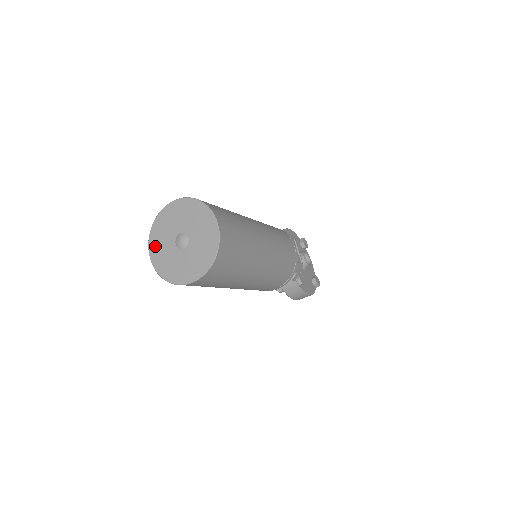
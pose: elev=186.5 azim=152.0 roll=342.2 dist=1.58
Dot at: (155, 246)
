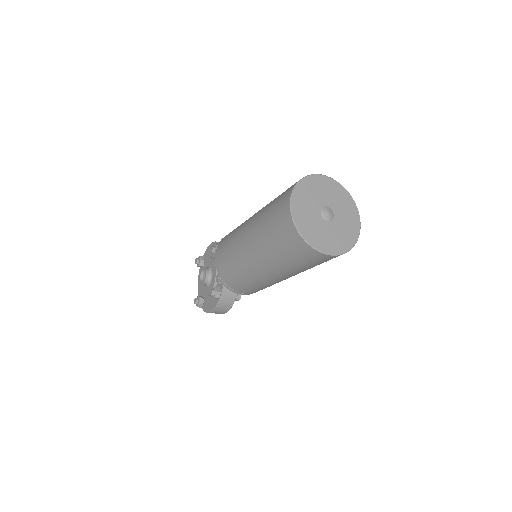
Dot at: (299, 201)
